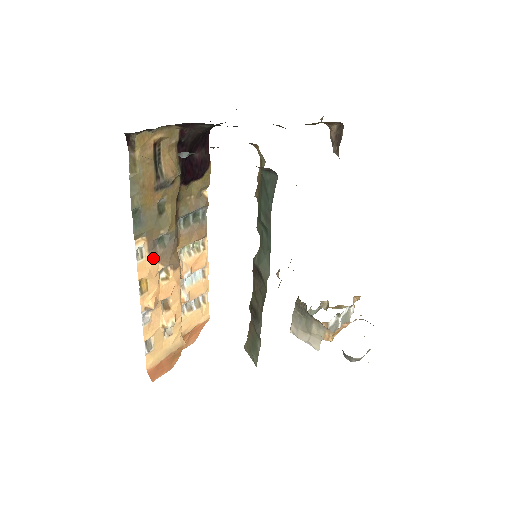
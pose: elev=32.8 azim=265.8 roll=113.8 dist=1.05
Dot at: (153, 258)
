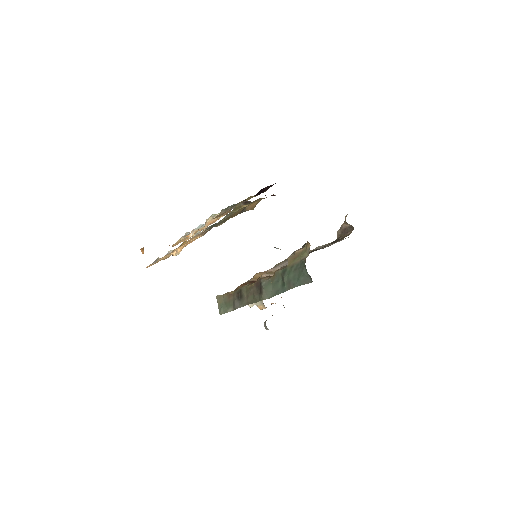
Dot at: (201, 234)
